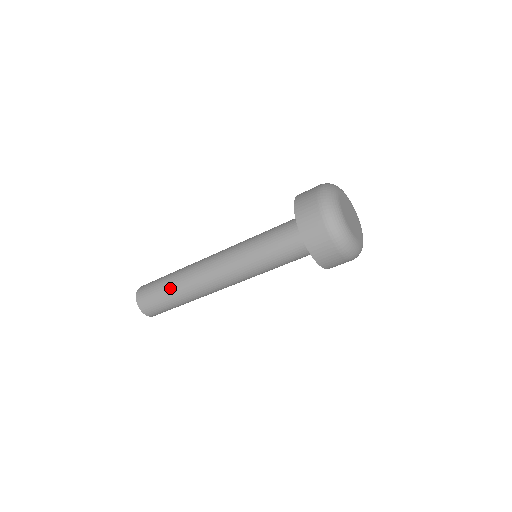
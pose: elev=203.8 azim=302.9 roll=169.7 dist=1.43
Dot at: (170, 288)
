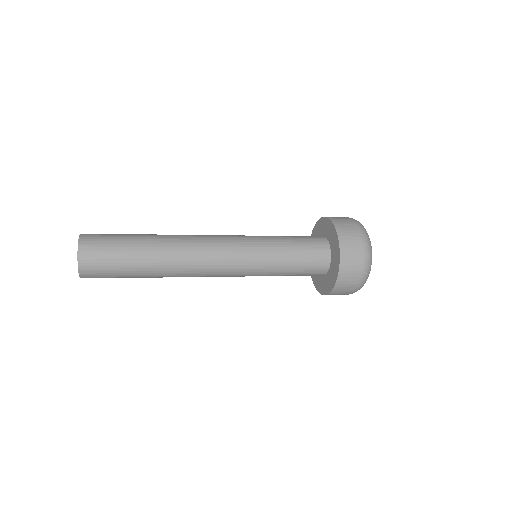
Dot at: (144, 238)
